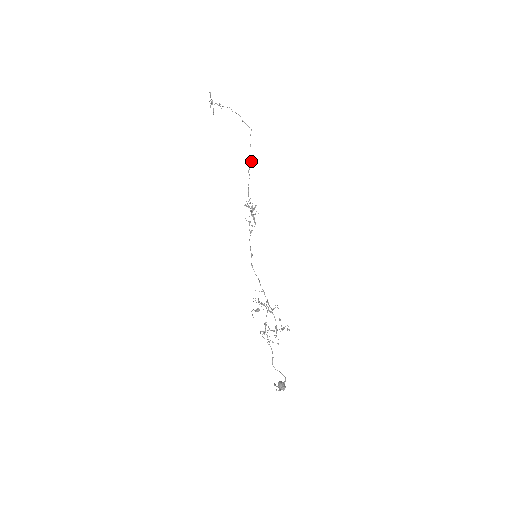
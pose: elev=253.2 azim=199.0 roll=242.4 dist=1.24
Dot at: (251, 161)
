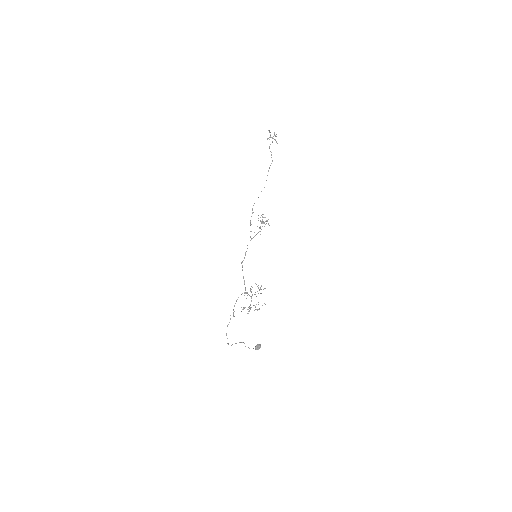
Dot at: occluded
